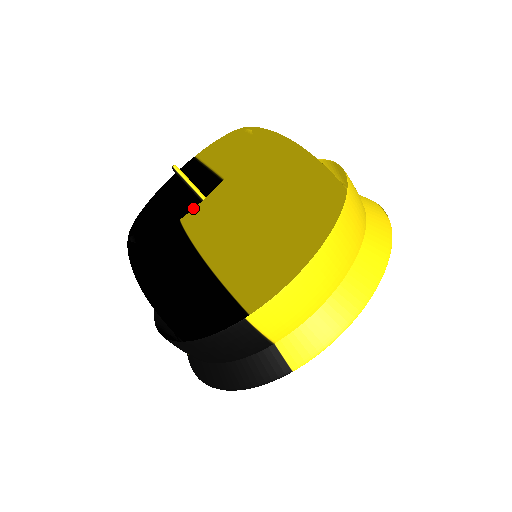
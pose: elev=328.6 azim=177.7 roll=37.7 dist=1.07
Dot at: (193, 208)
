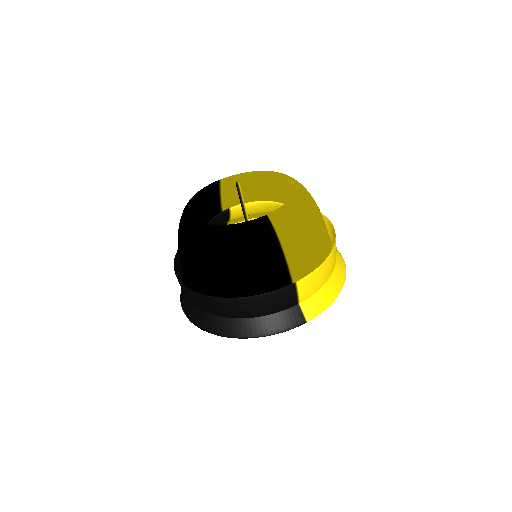
Dot at: (197, 216)
